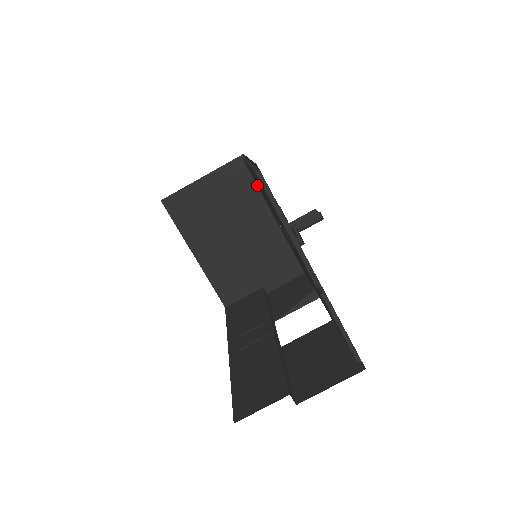
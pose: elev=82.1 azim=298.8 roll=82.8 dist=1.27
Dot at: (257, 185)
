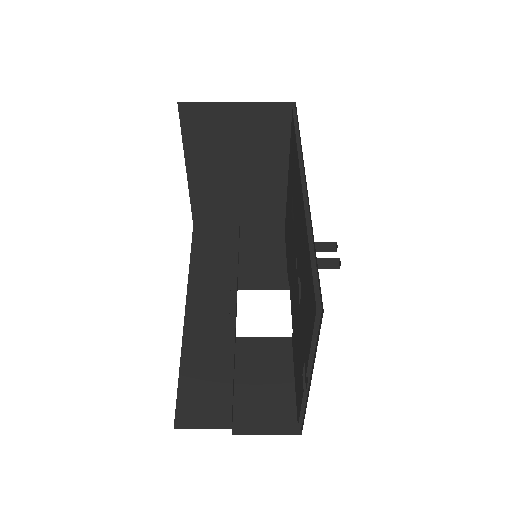
Dot at: (292, 152)
